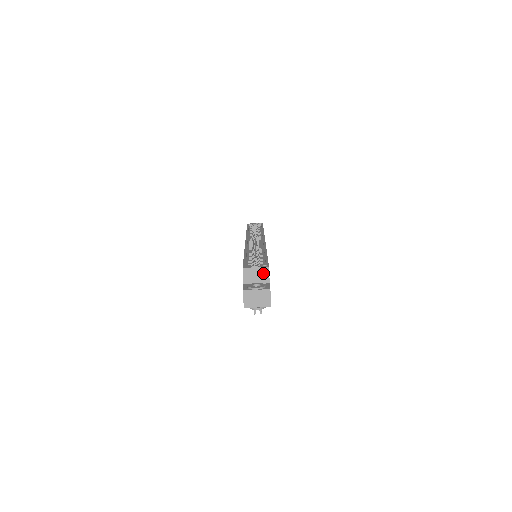
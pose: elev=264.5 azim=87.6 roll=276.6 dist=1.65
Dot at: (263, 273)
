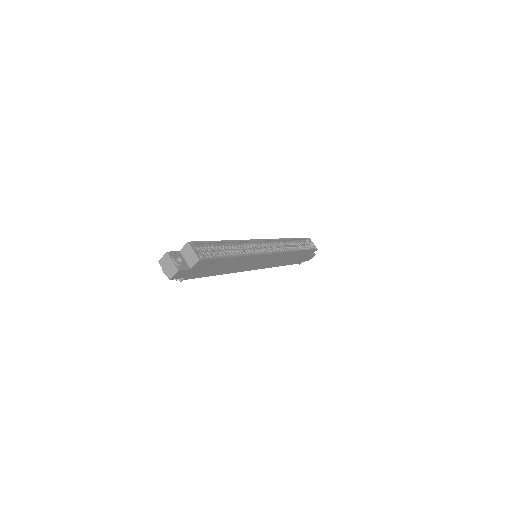
Dot at: (194, 259)
